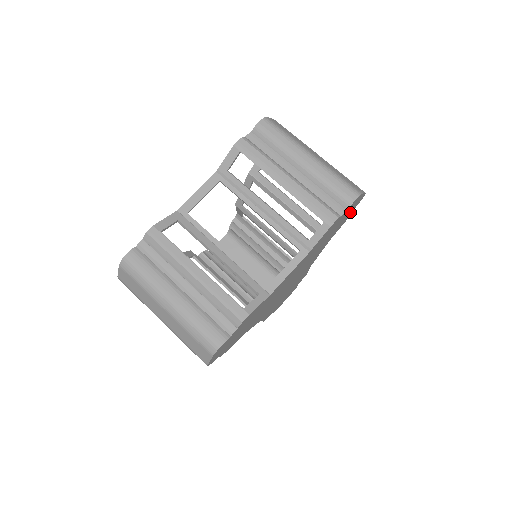
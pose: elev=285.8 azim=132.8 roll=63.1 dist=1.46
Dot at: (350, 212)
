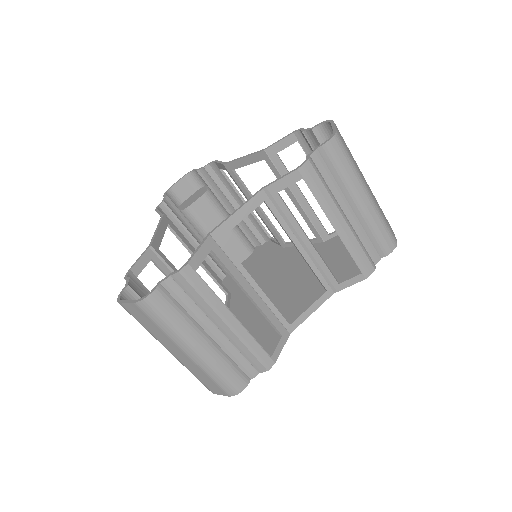
Dot at: occluded
